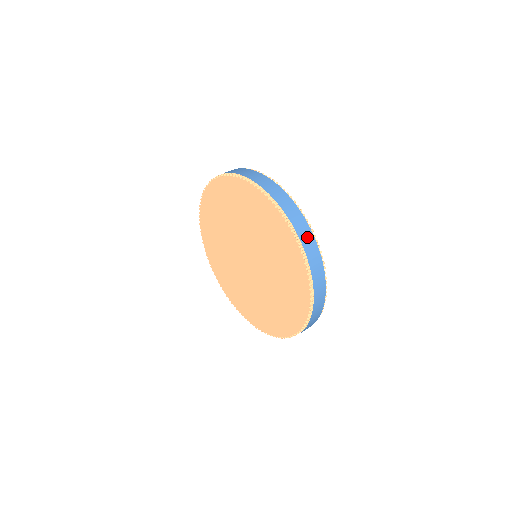
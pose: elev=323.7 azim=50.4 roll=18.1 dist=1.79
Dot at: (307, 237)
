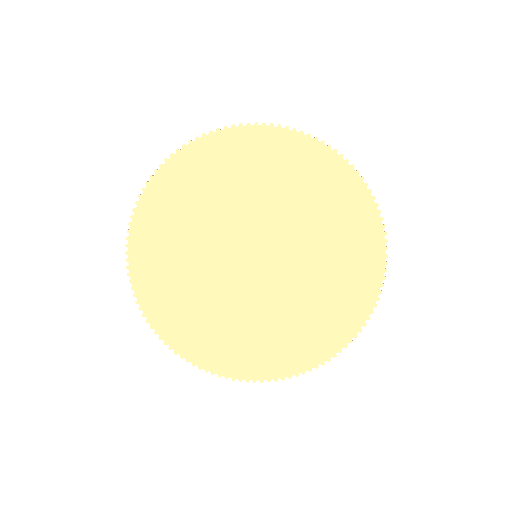
Dot at: occluded
